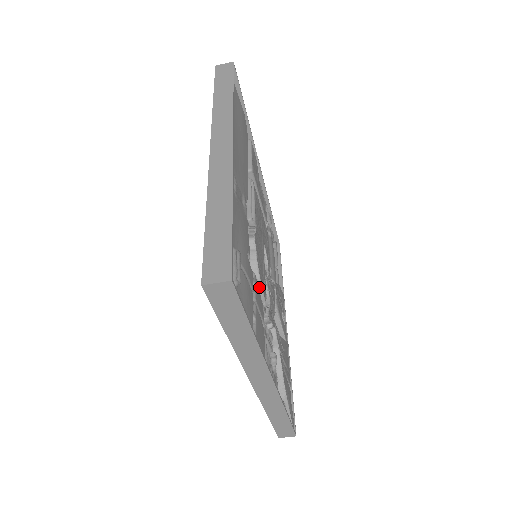
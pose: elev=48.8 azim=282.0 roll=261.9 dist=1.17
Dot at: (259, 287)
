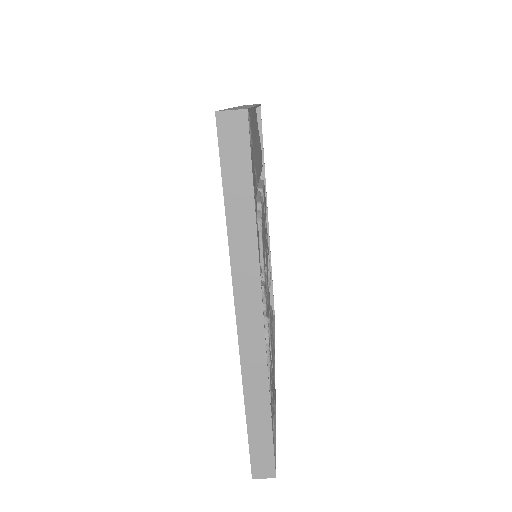
Dot at: (260, 243)
